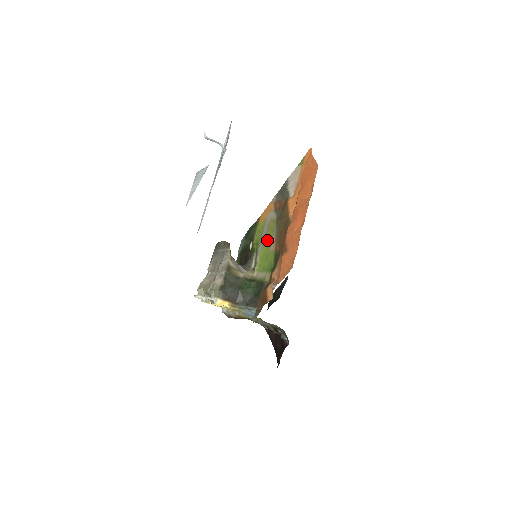
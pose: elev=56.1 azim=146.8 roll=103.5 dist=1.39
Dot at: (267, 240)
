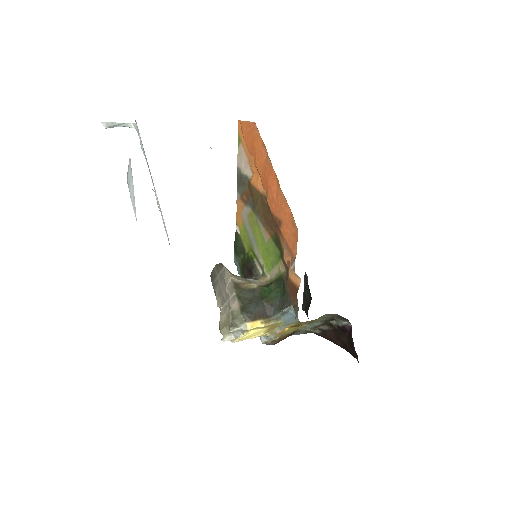
Dot at: (257, 236)
